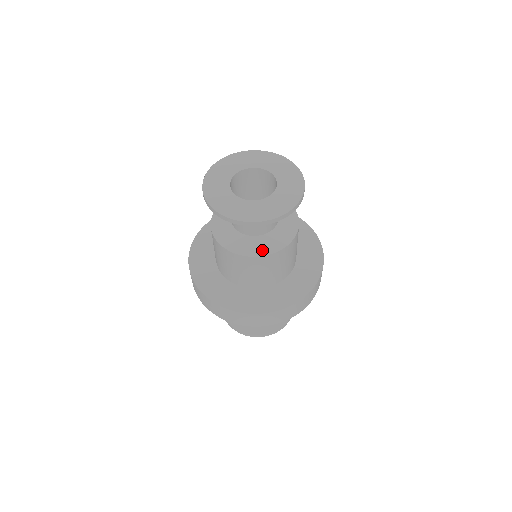
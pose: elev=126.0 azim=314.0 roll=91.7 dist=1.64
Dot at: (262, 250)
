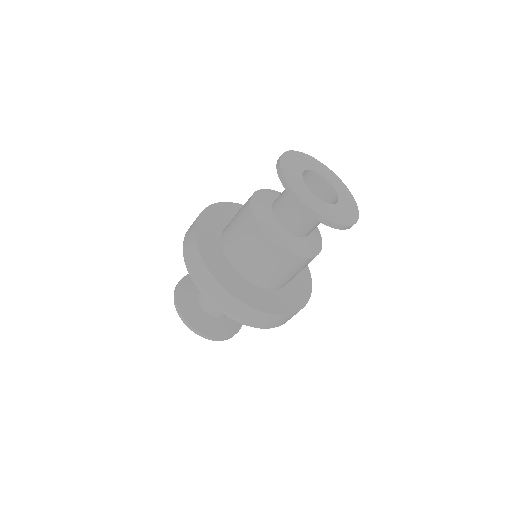
Dot at: (308, 252)
